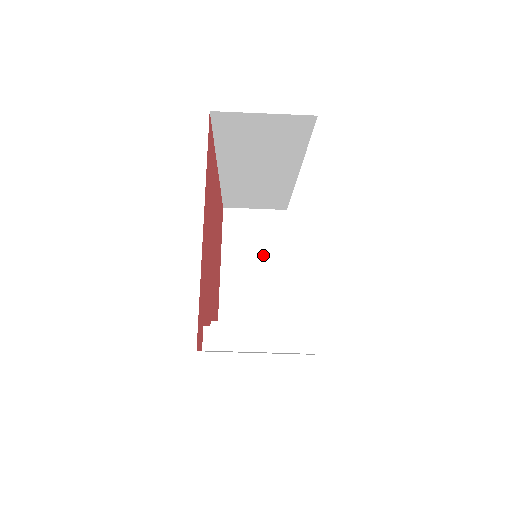
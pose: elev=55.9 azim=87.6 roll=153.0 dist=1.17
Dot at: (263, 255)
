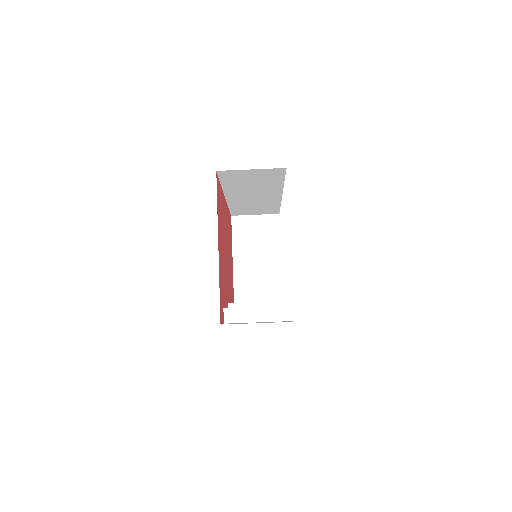
Dot at: (264, 250)
